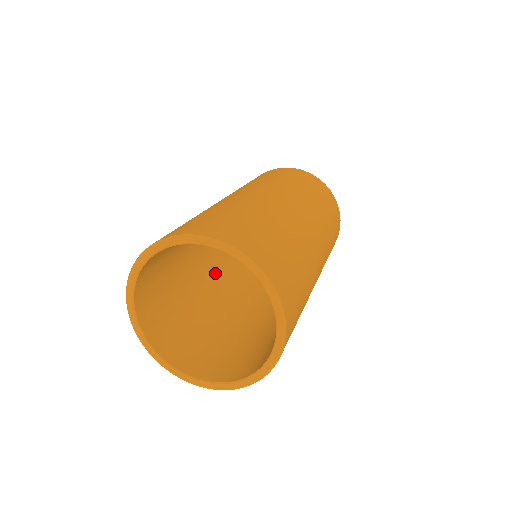
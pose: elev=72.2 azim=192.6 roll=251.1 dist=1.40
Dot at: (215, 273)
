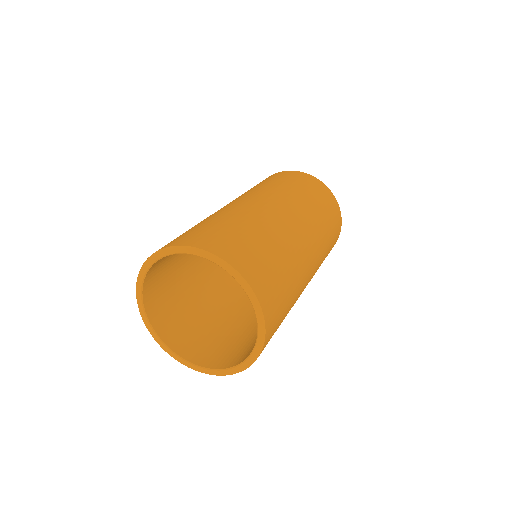
Dot at: occluded
